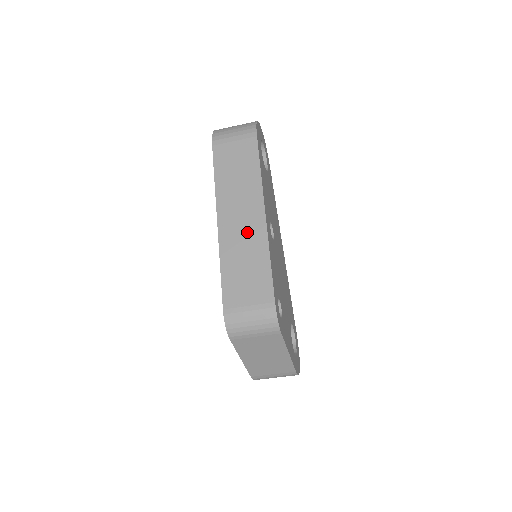
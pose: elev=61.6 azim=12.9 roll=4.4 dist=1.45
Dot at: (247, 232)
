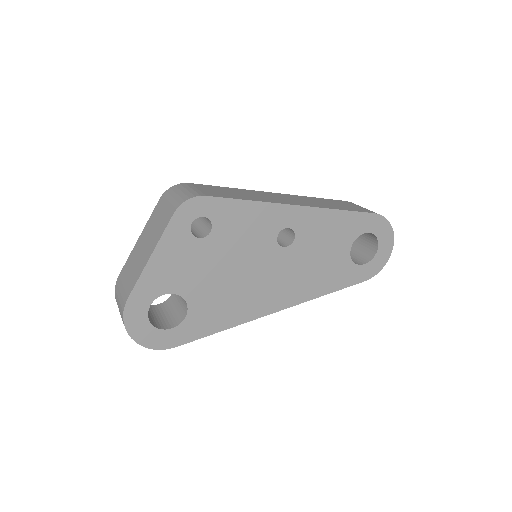
Dot at: (273, 198)
